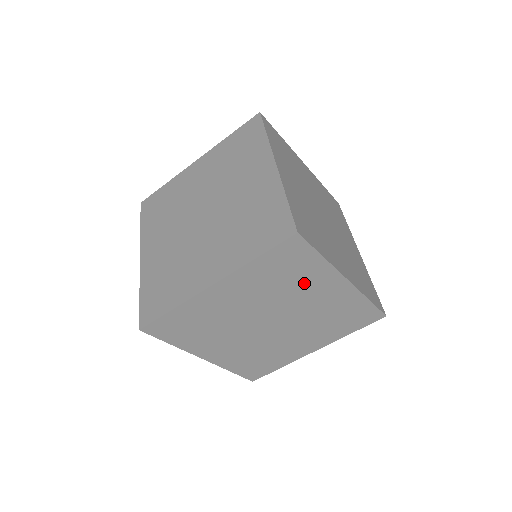
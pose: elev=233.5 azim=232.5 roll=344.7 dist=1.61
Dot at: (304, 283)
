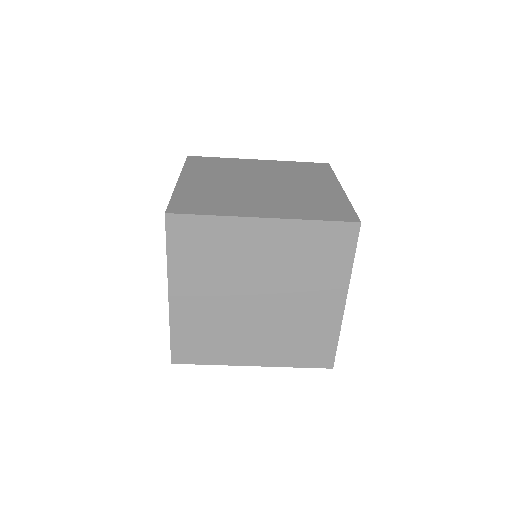
Dot at: occluded
